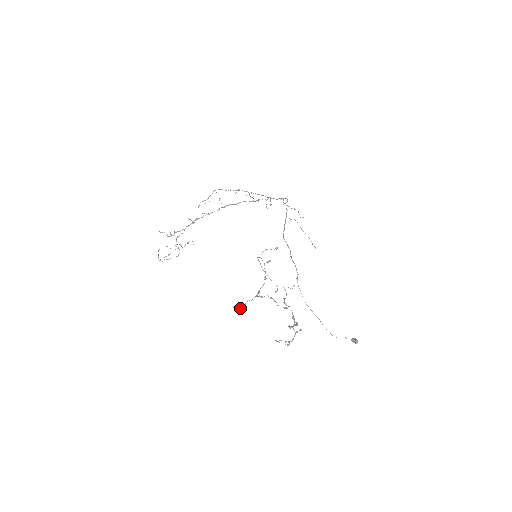
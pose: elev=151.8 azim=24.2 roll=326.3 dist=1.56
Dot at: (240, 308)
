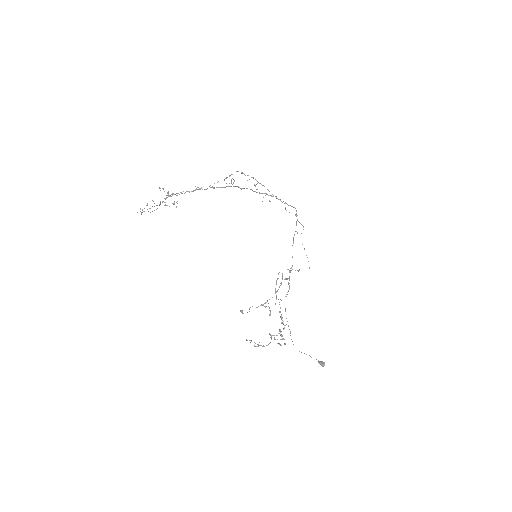
Dot at: occluded
